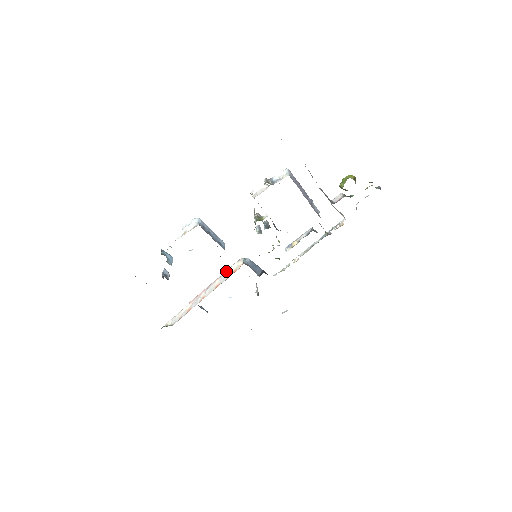
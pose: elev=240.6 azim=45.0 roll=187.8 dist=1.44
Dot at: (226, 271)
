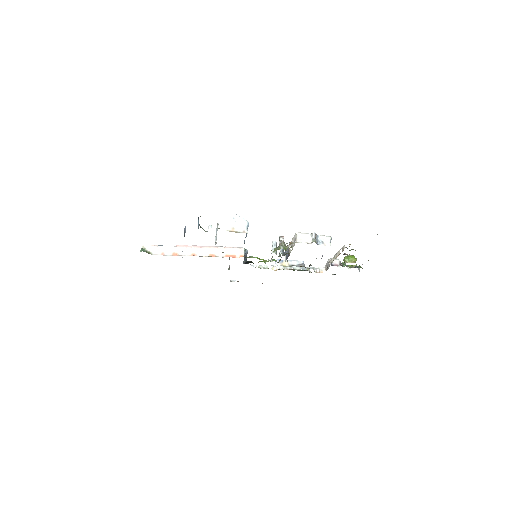
Dot at: (225, 247)
